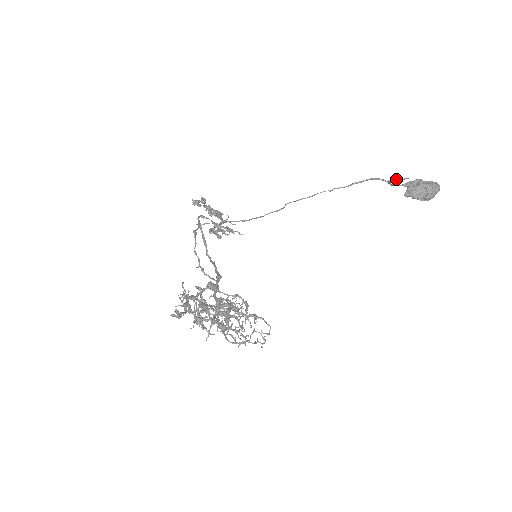
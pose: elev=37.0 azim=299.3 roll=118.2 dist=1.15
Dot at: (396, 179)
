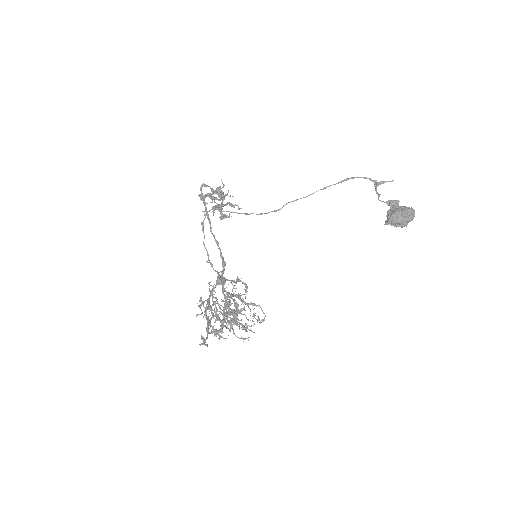
Dot at: (382, 182)
